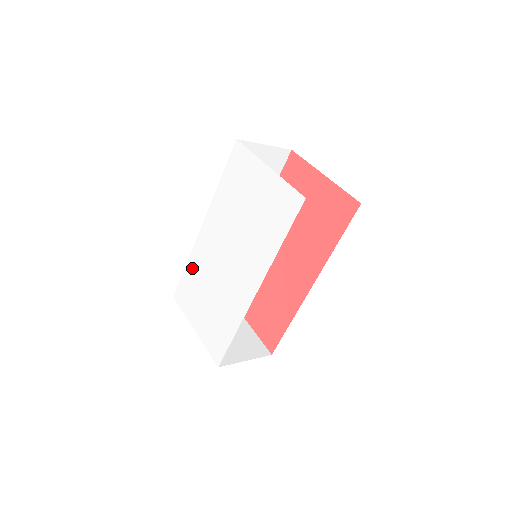
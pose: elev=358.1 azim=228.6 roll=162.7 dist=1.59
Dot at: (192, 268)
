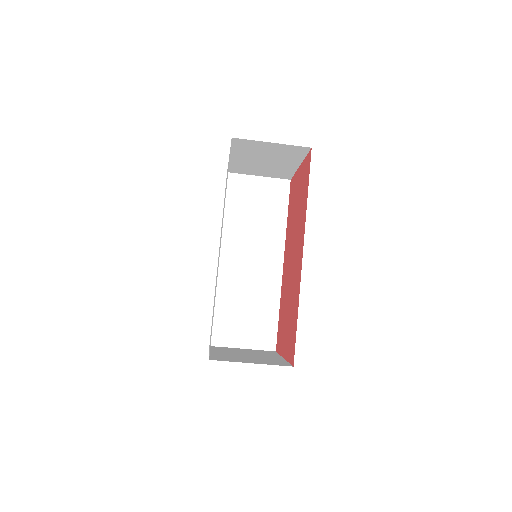
Dot at: occluded
